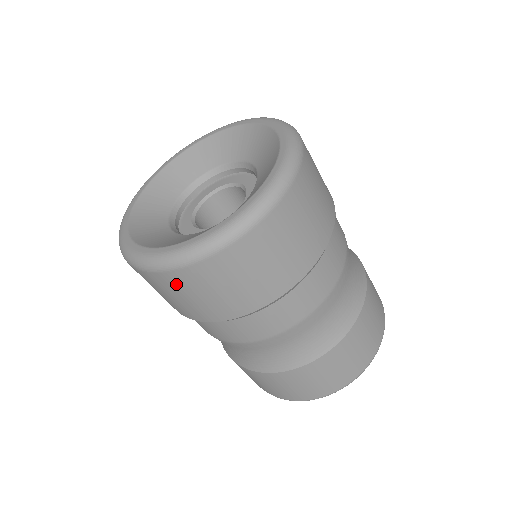
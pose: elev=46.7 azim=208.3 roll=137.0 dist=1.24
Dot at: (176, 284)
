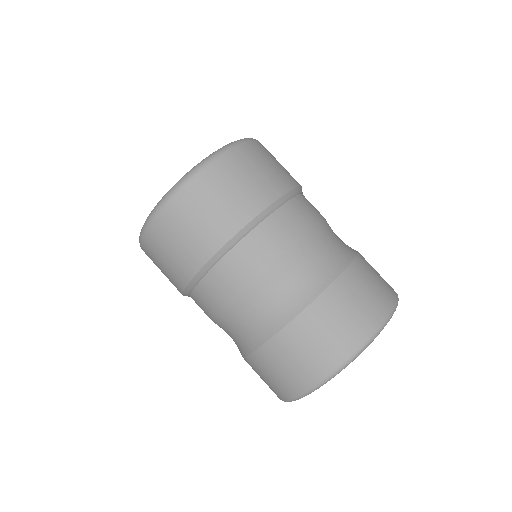
Dot at: (181, 211)
